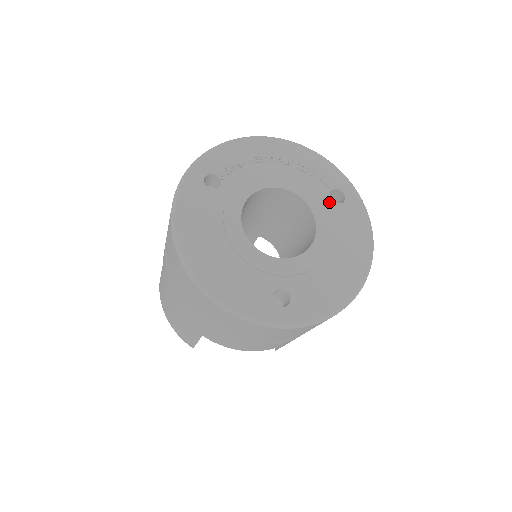
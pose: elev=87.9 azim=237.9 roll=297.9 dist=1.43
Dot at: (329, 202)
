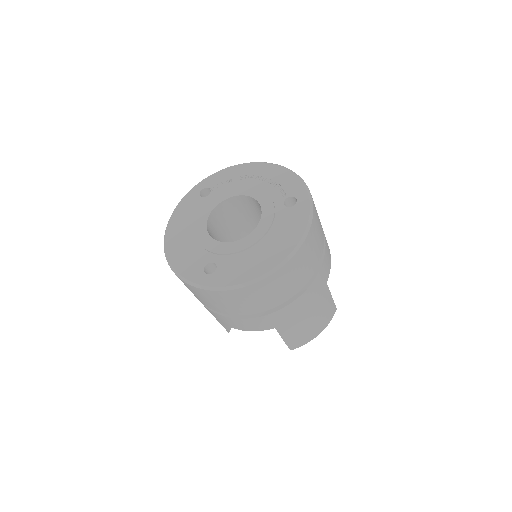
Dot at: (281, 206)
